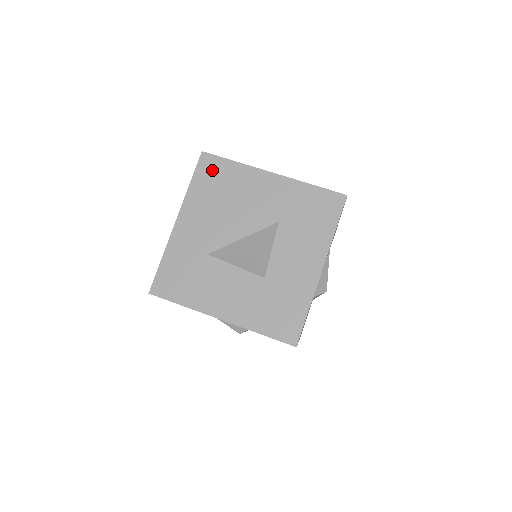
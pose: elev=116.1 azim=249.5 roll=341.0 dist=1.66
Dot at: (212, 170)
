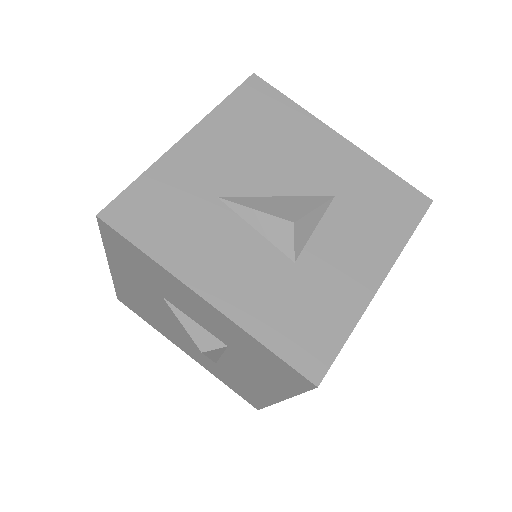
Dot at: (260, 99)
